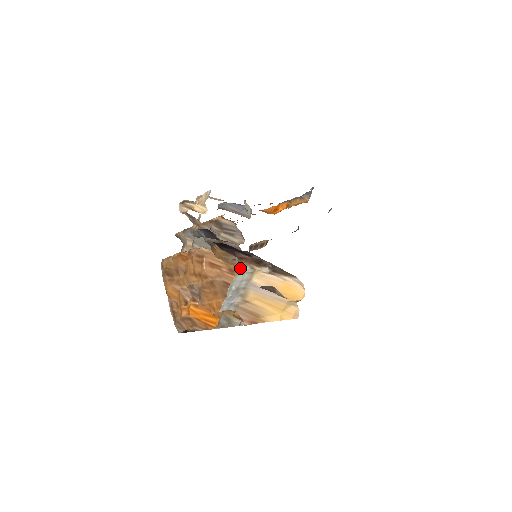
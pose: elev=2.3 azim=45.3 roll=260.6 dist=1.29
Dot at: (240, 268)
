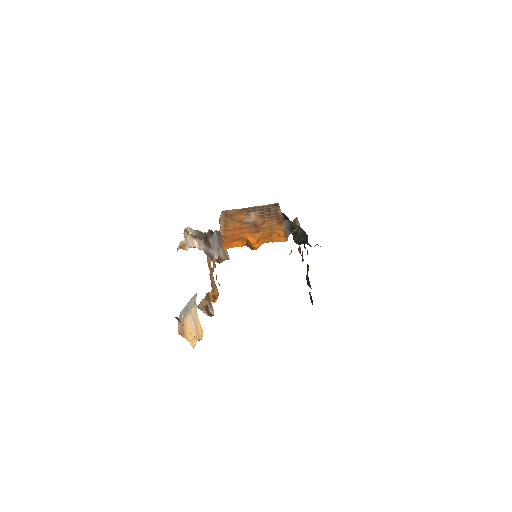
Dot at: occluded
